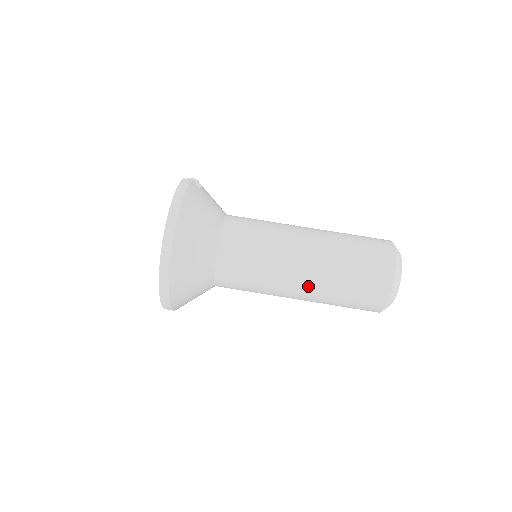
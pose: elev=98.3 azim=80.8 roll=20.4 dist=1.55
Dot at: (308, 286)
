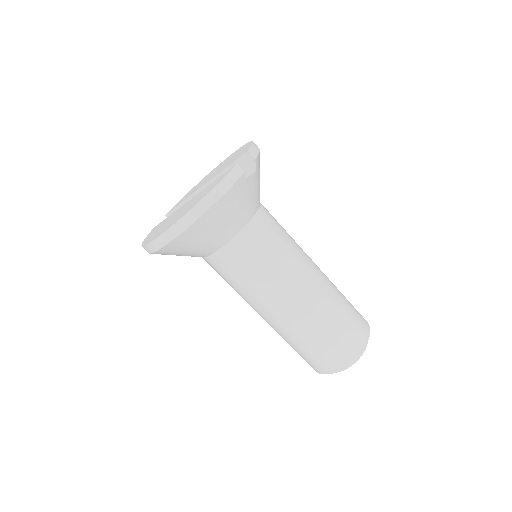
Dot at: (270, 323)
